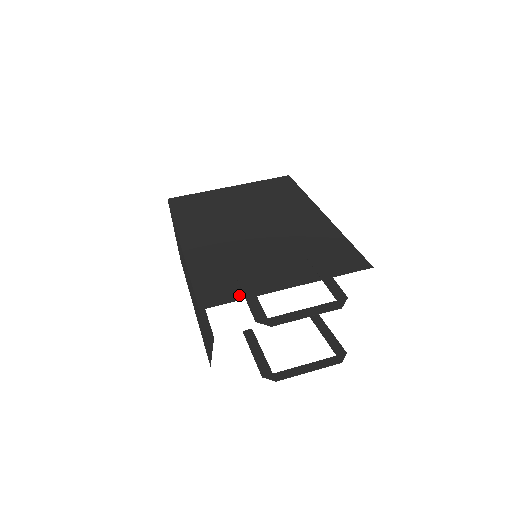
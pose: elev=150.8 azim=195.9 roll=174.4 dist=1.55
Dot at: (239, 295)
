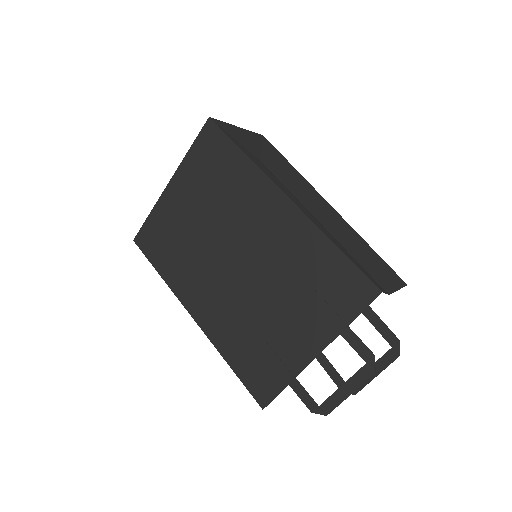
Dot at: (281, 381)
